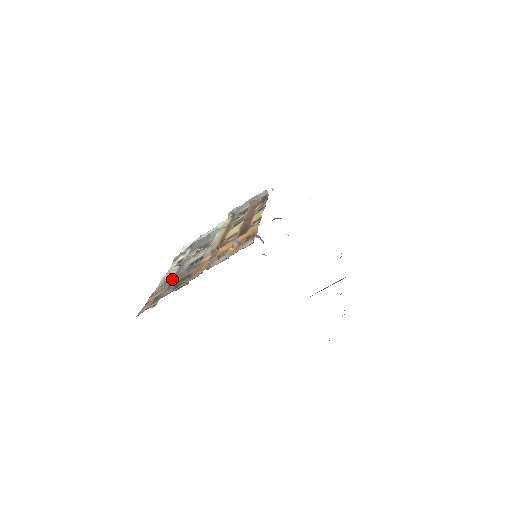
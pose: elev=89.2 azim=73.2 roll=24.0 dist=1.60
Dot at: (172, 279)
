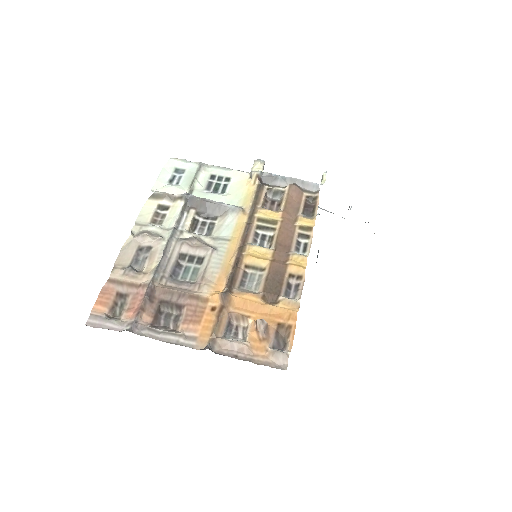
Dot at: (152, 286)
